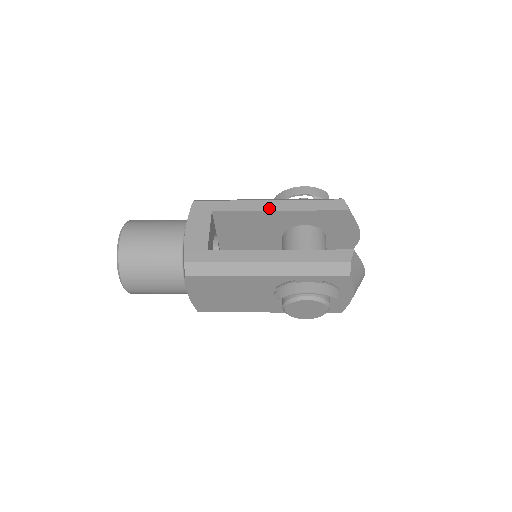
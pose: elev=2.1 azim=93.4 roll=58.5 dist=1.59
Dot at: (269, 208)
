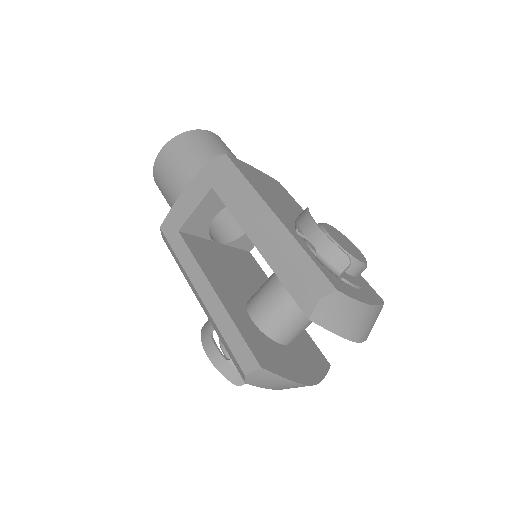
Dot at: (250, 232)
